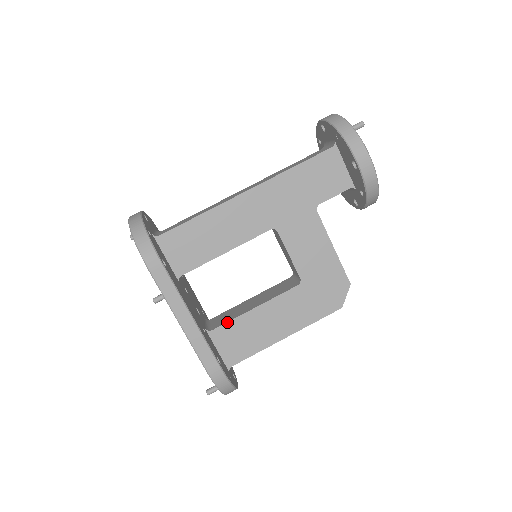
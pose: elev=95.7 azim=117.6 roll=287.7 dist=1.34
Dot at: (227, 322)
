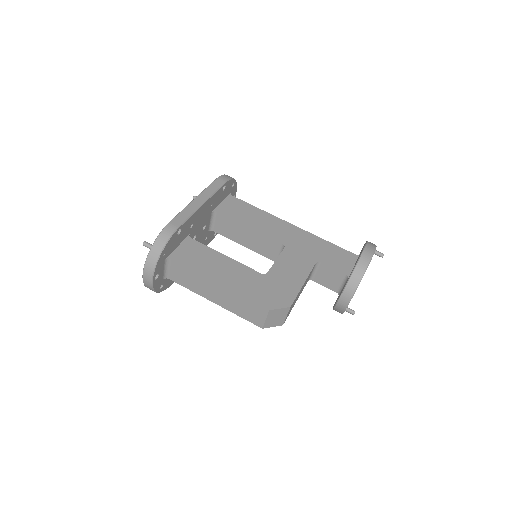
Dot at: (203, 244)
